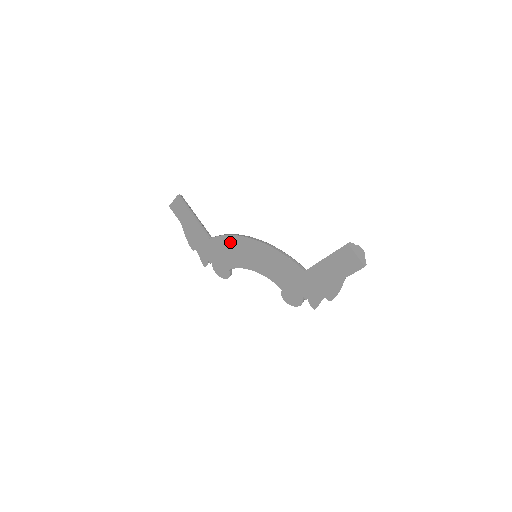
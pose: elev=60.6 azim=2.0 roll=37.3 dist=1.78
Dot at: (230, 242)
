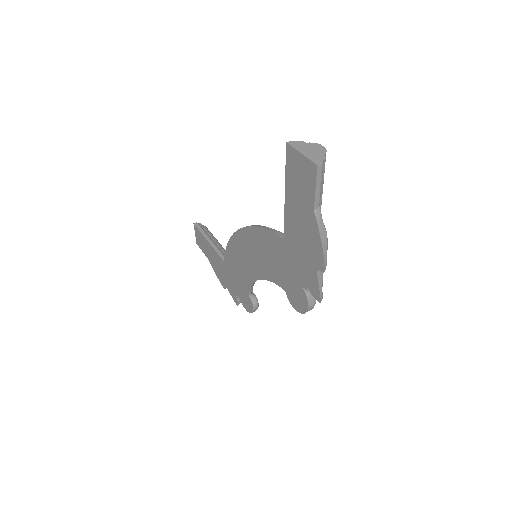
Dot at: (232, 251)
